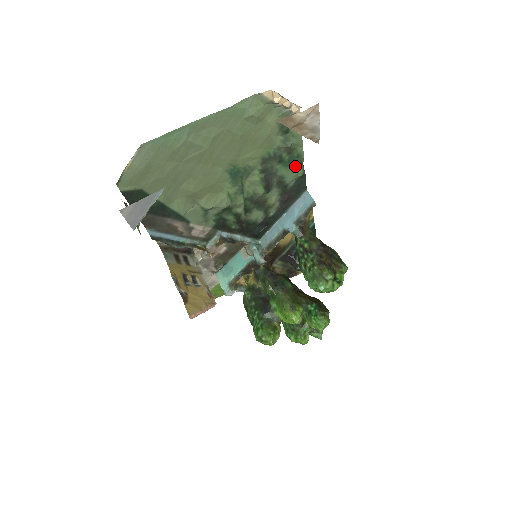
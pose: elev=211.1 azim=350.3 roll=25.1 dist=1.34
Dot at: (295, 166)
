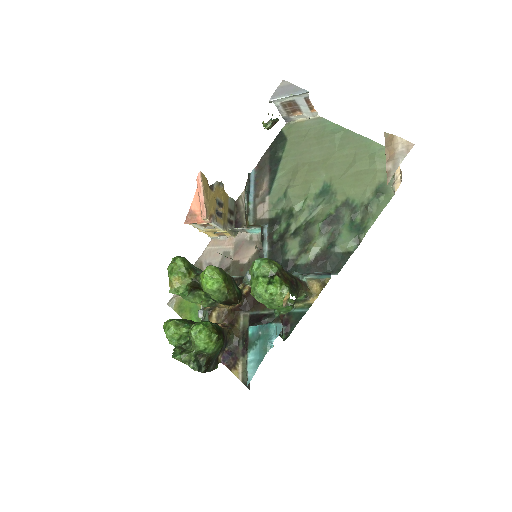
Dot at: (354, 235)
